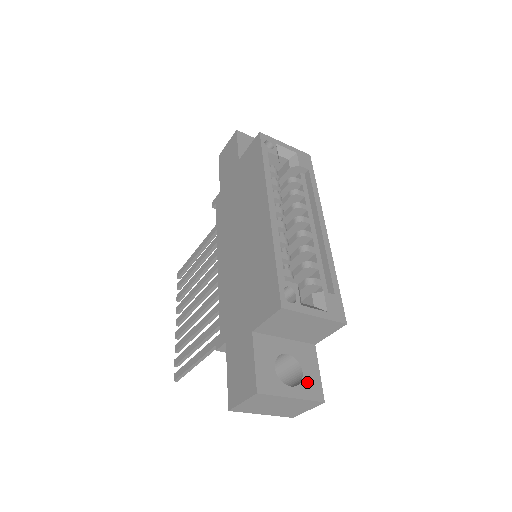
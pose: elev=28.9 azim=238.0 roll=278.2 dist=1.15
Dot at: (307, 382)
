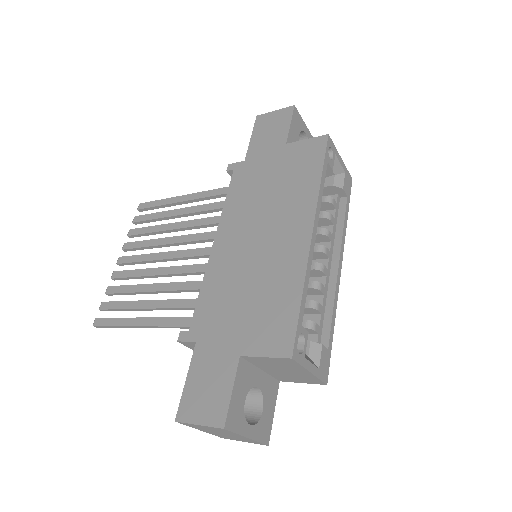
Dot at: (263, 422)
